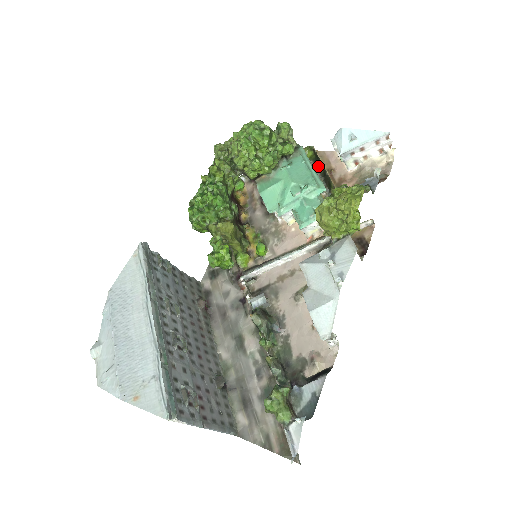
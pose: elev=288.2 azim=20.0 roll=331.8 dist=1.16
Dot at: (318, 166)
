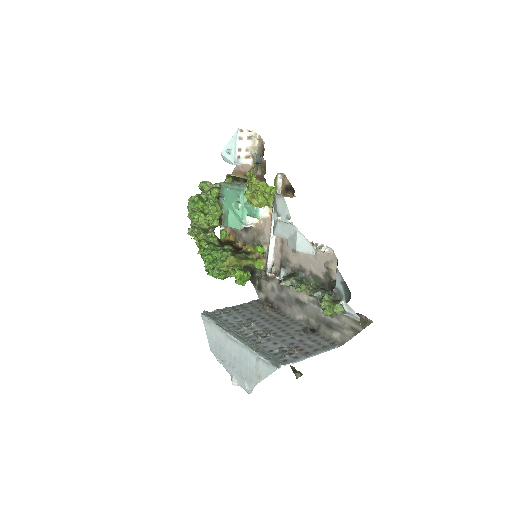
Dot at: (239, 180)
